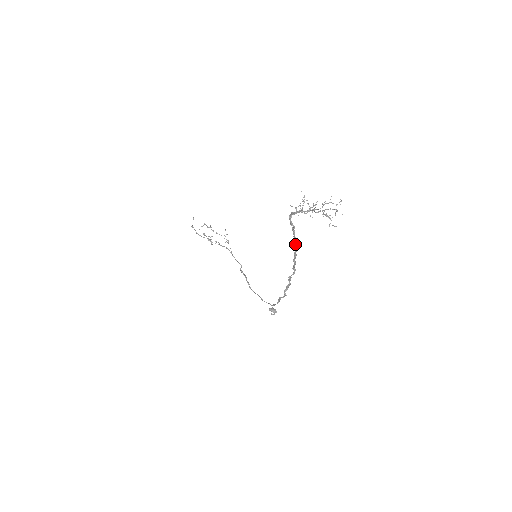
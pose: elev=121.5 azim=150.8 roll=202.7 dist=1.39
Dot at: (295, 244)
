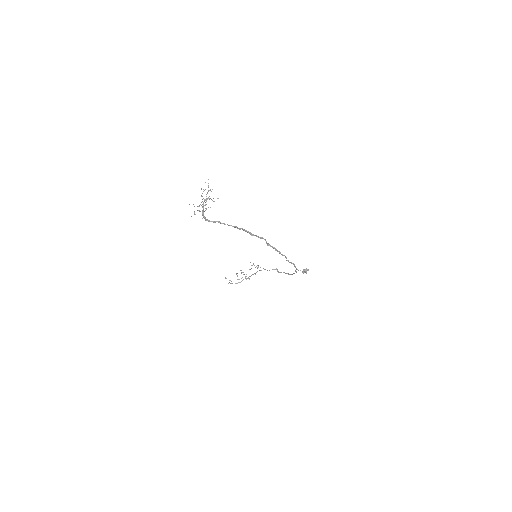
Dot at: occluded
